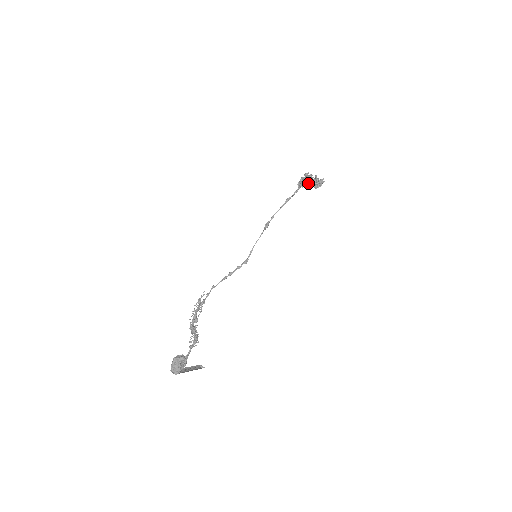
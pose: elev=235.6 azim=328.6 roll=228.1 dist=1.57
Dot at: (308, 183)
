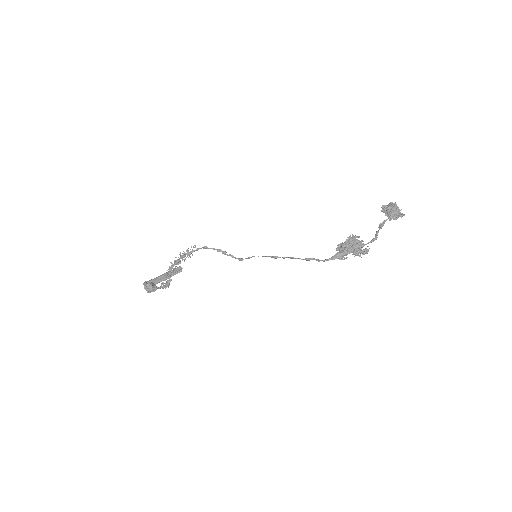
Dot at: (346, 257)
